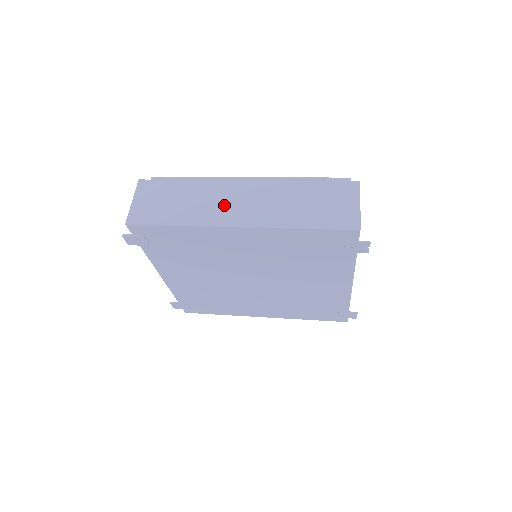
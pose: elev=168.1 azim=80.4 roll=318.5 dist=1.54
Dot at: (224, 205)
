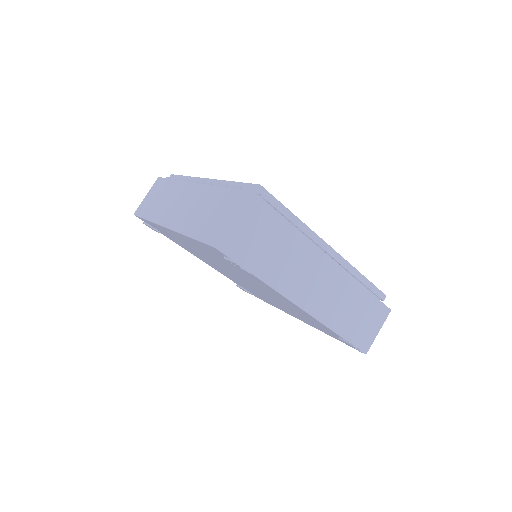
Dot at: (172, 205)
